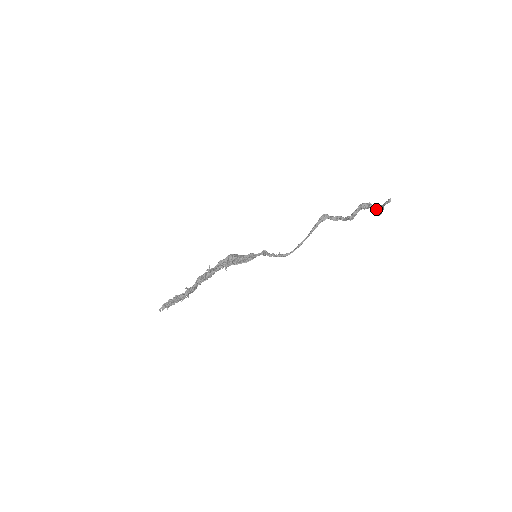
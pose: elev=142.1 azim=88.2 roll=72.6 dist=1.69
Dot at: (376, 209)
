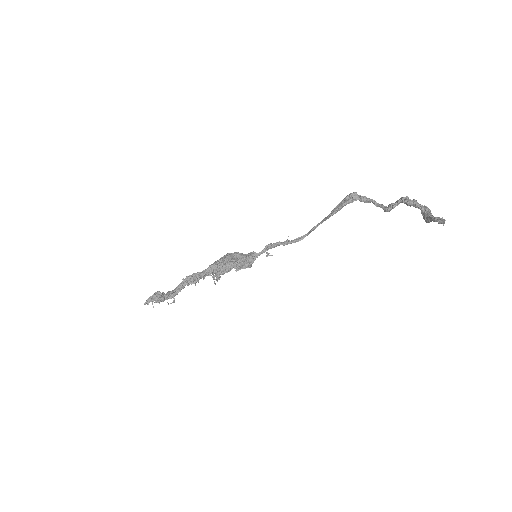
Dot at: (423, 214)
